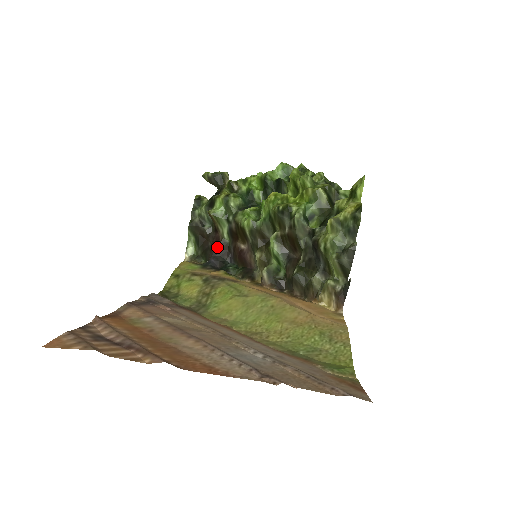
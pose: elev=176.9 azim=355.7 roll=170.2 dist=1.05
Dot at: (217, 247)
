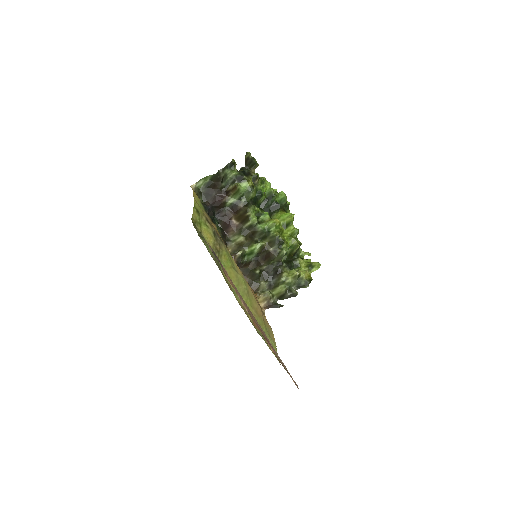
Dot at: (218, 202)
